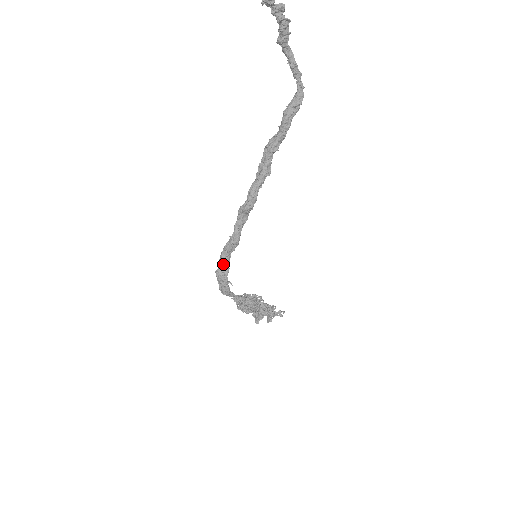
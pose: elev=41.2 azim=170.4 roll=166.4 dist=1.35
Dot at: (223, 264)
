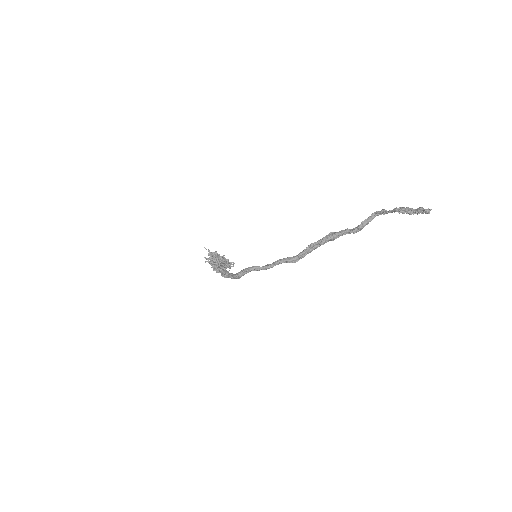
Dot at: occluded
